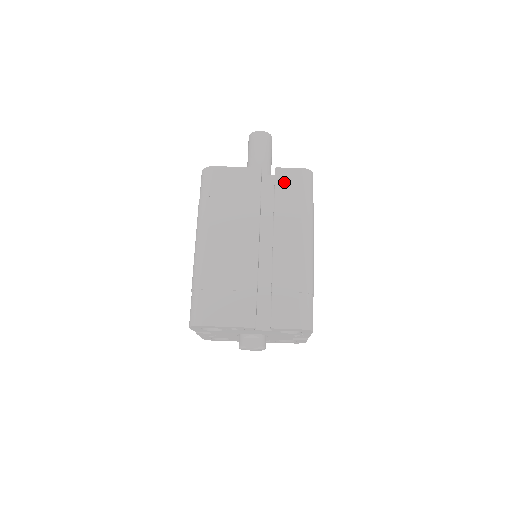
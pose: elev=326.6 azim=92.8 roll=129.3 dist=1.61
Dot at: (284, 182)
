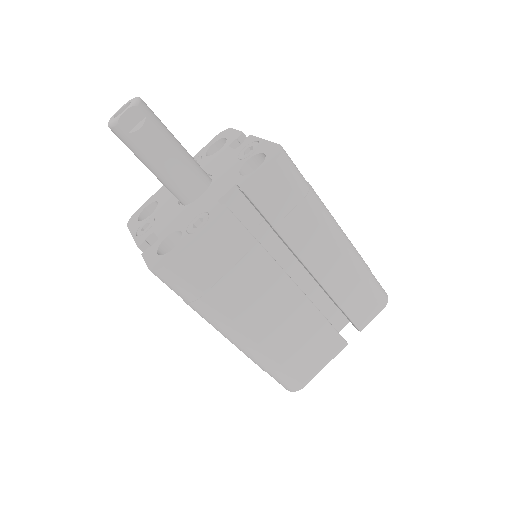
Dot at: (269, 199)
